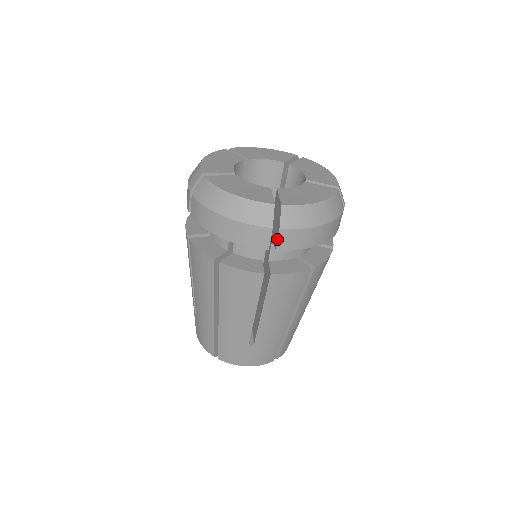
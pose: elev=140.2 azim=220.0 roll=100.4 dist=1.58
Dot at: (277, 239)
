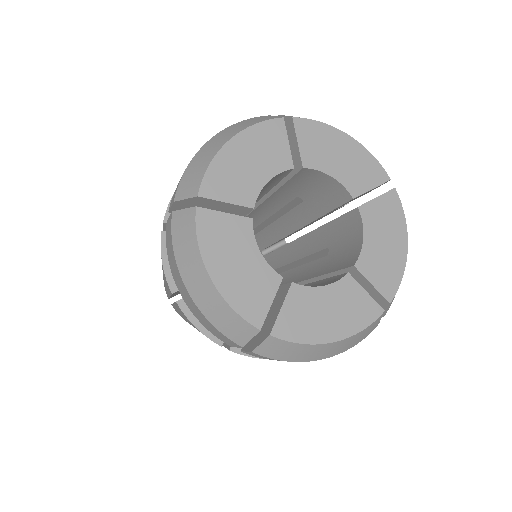
Dot at: (246, 351)
